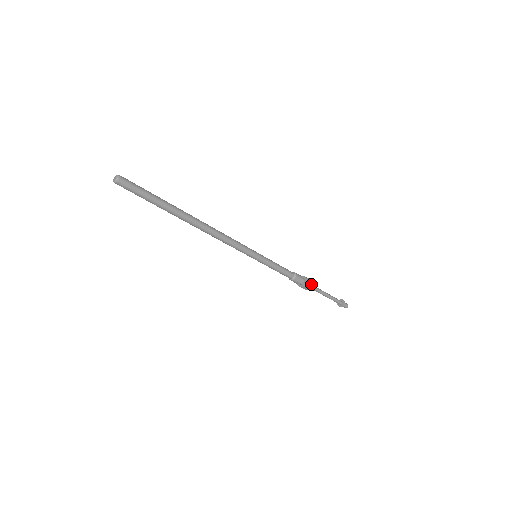
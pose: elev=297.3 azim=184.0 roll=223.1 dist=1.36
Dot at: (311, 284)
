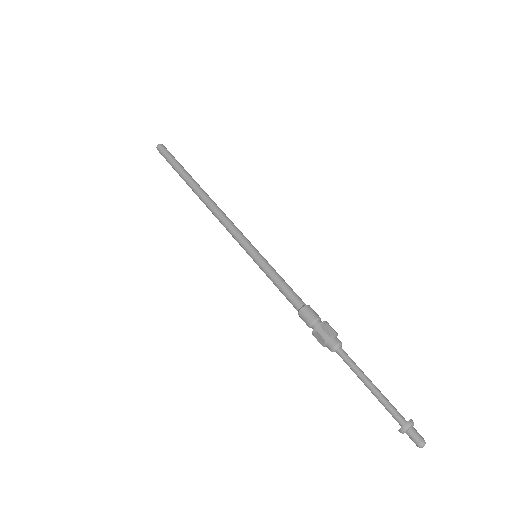
Dot at: (330, 334)
